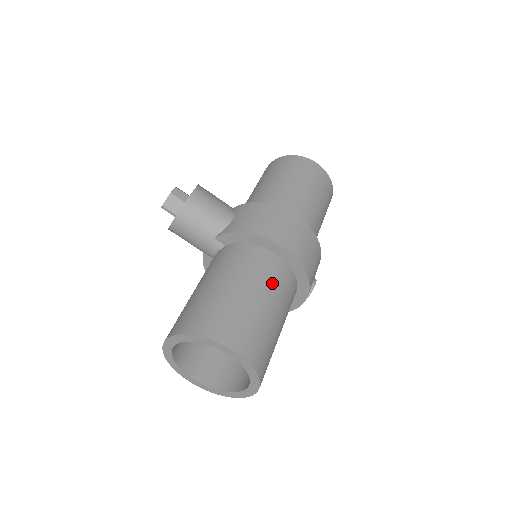
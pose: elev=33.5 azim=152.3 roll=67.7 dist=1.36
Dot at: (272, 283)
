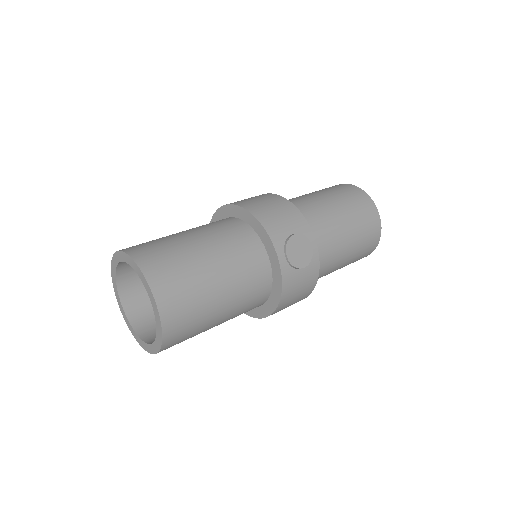
Dot at: (204, 226)
